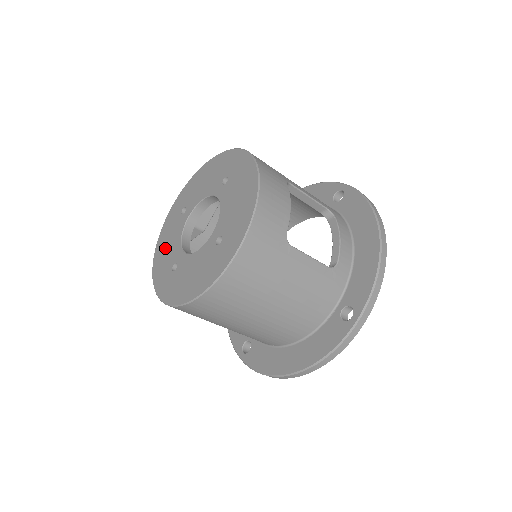
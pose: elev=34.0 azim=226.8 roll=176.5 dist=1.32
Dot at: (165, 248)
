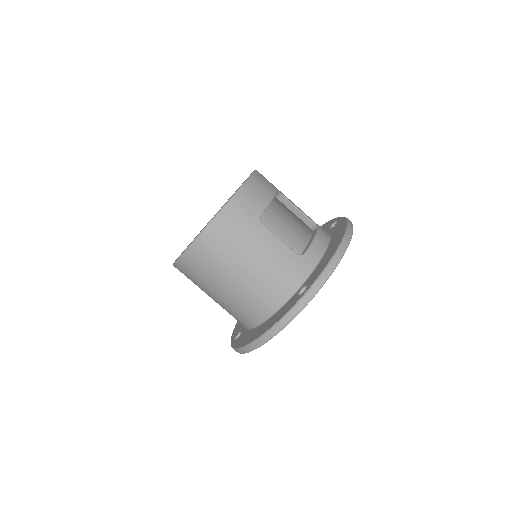
Dot at: occluded
